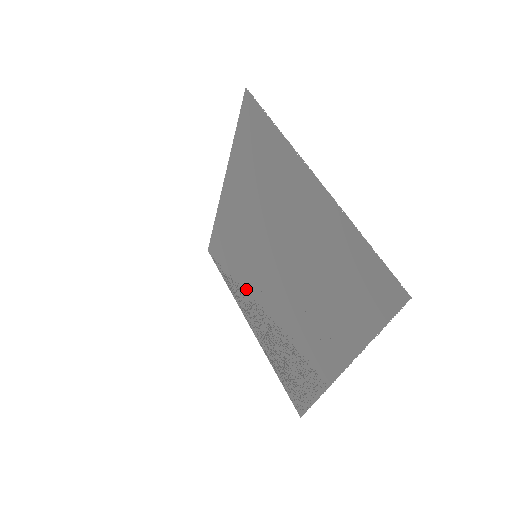
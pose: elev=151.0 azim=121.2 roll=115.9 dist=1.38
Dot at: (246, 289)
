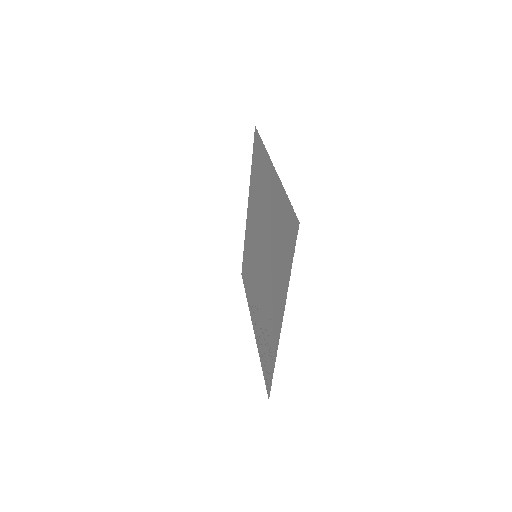
Dot at: (252, 292)
